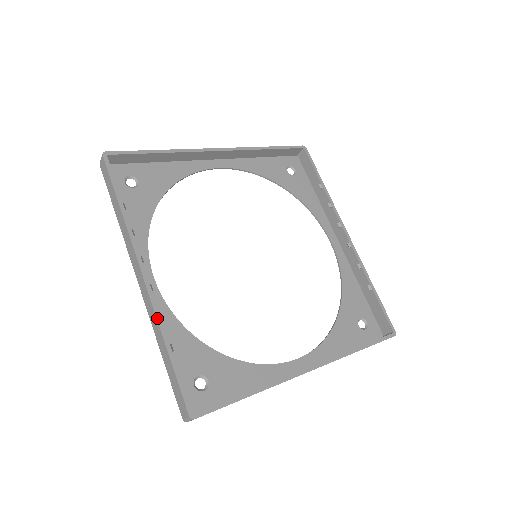
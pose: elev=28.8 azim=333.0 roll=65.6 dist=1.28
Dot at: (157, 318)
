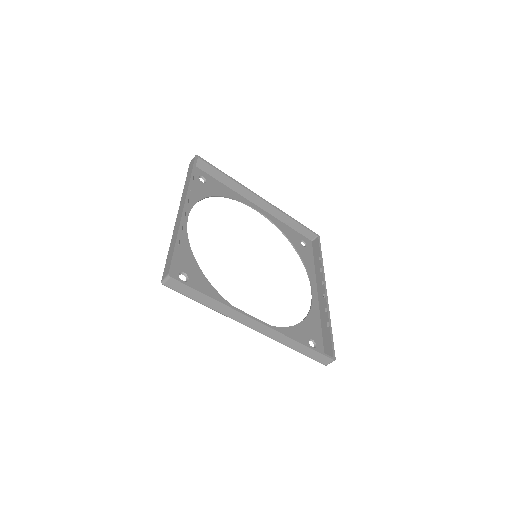
Dot at: (180, 225)
